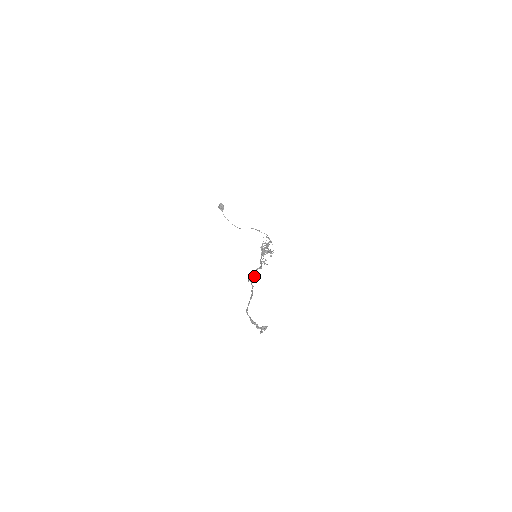
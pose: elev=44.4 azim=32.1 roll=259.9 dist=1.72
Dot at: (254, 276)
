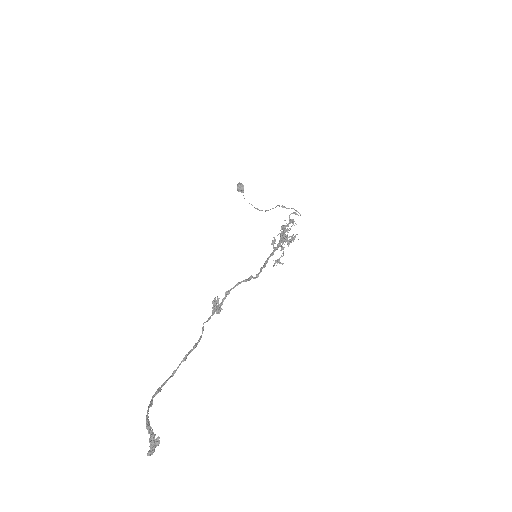
Dot at: (216, 304)
